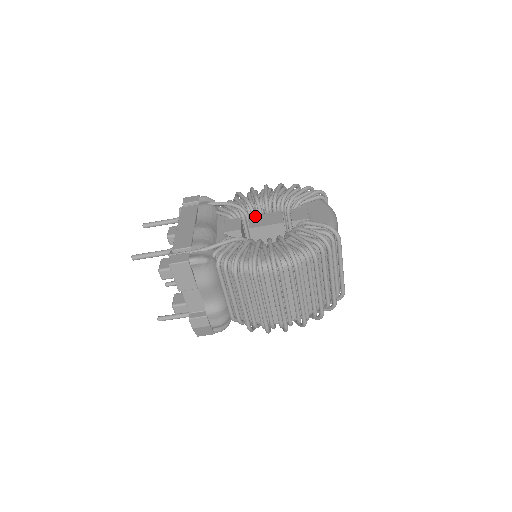
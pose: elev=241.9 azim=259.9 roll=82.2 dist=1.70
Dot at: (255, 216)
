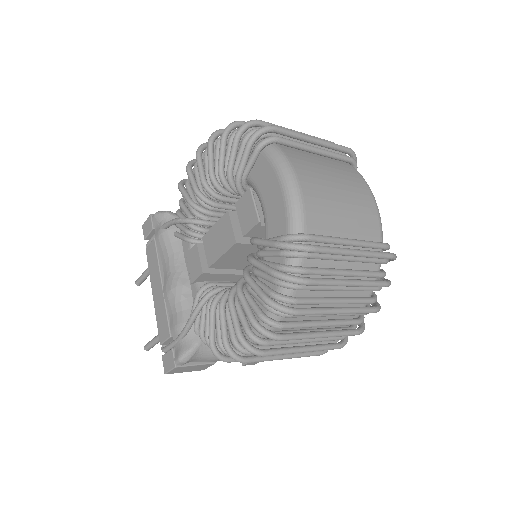
Dot at: (207, 236)
